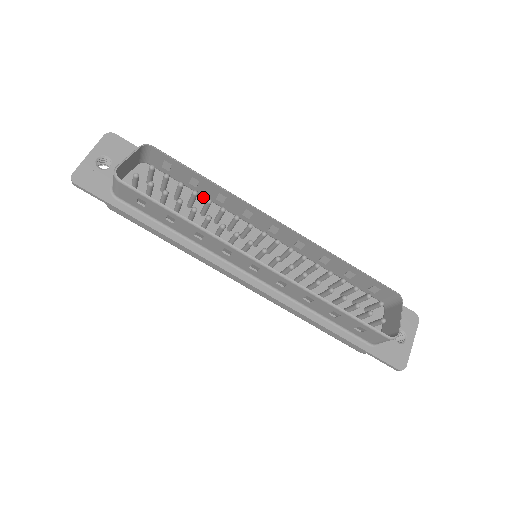
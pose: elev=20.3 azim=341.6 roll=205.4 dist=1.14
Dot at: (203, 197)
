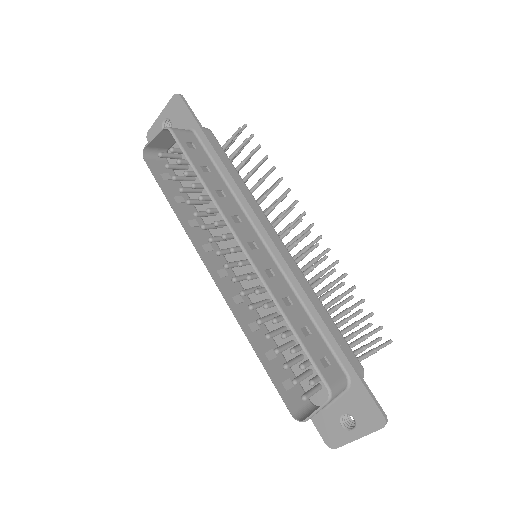
Dot at: (226, 181)
